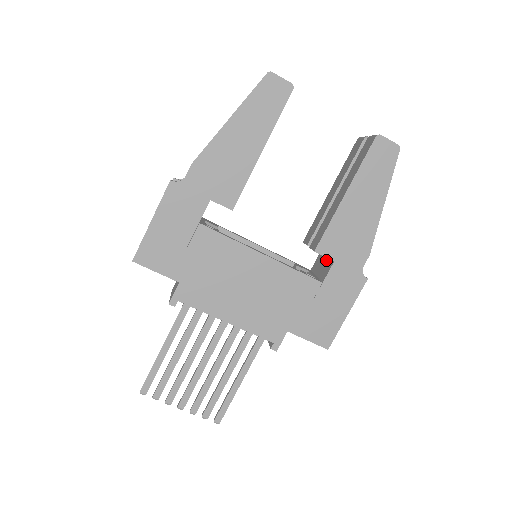
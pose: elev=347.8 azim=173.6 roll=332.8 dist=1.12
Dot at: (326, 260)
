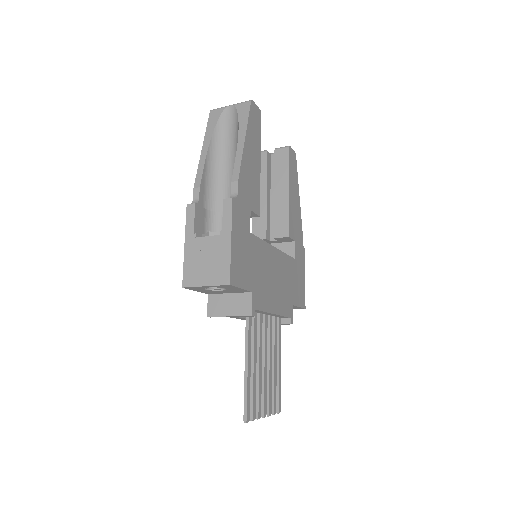
Dot at: (280, 245)
